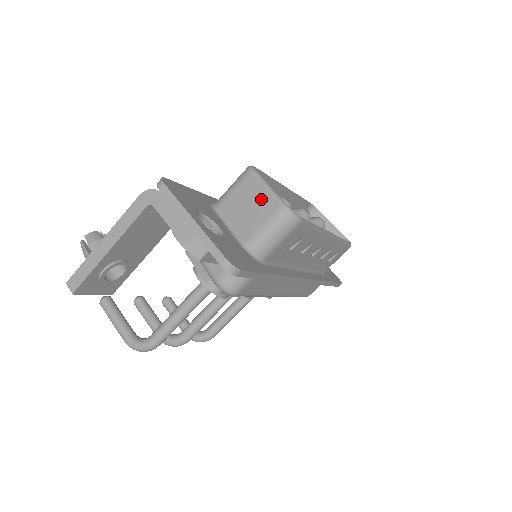
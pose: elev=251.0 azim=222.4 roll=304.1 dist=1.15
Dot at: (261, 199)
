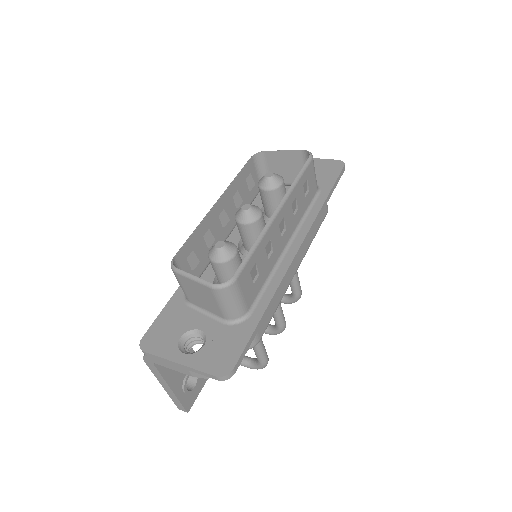
Dot at: (199, 289)
